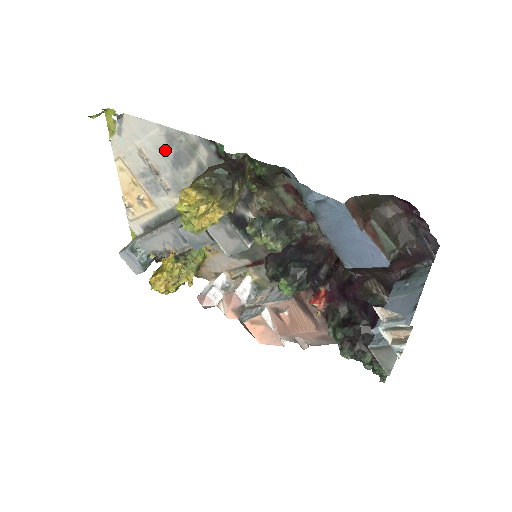
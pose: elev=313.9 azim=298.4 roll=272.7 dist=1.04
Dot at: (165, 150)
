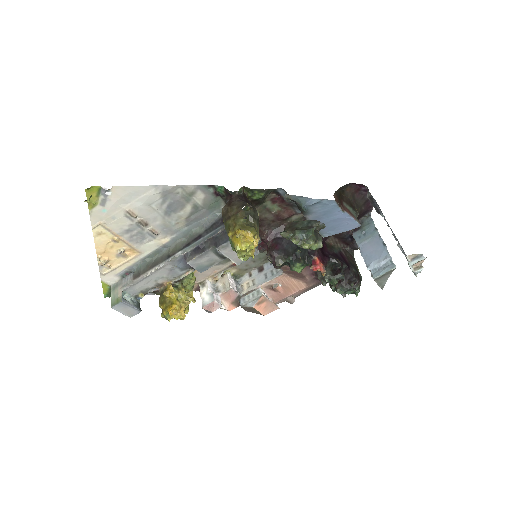
Dot at: (158, 204)
